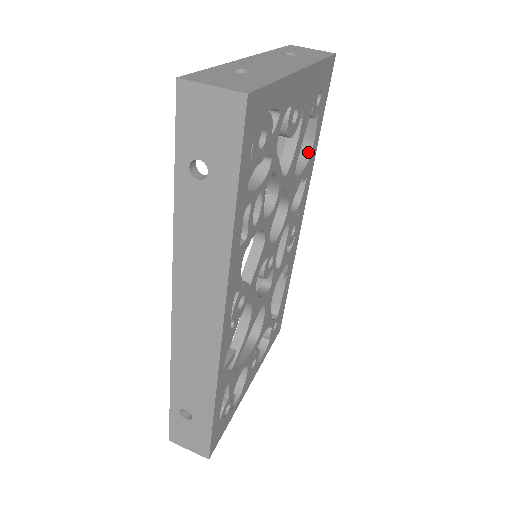
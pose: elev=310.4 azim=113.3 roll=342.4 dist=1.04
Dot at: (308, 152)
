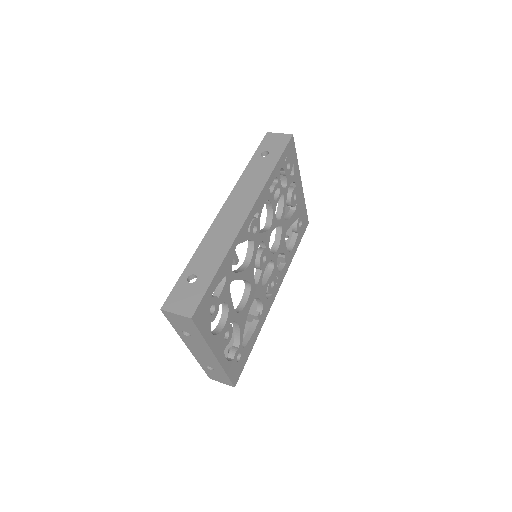
Dot at: (289, 251)
